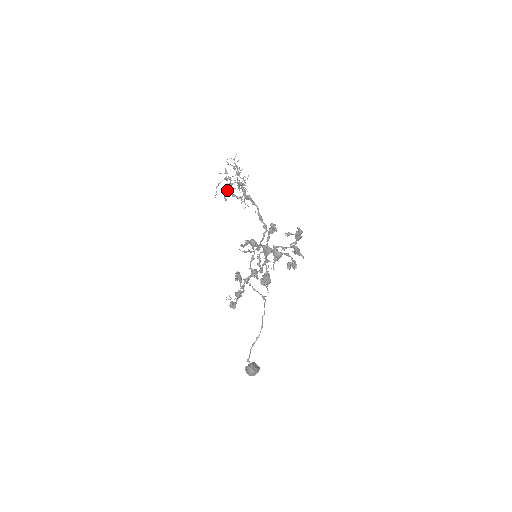
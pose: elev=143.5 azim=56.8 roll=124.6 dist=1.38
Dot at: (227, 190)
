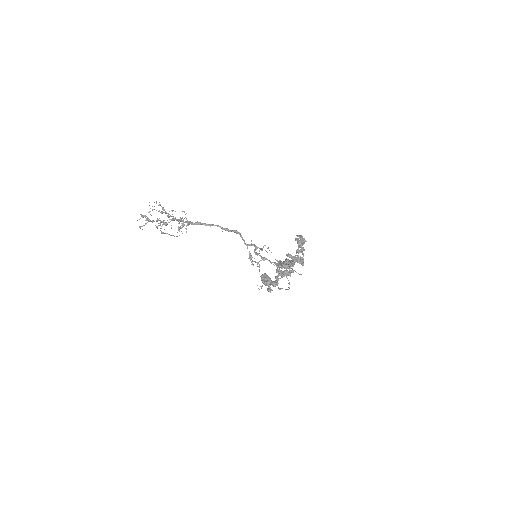
Dot at: occluded
